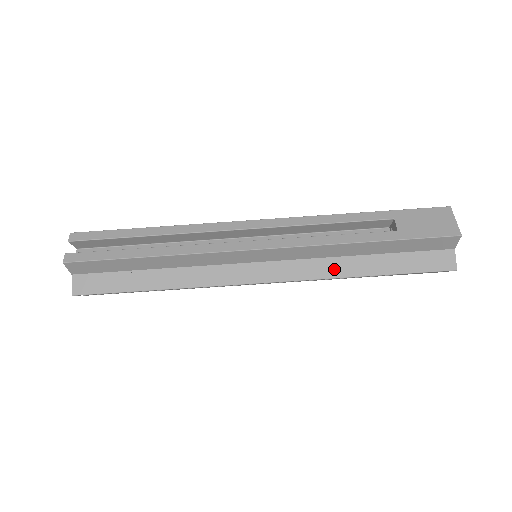
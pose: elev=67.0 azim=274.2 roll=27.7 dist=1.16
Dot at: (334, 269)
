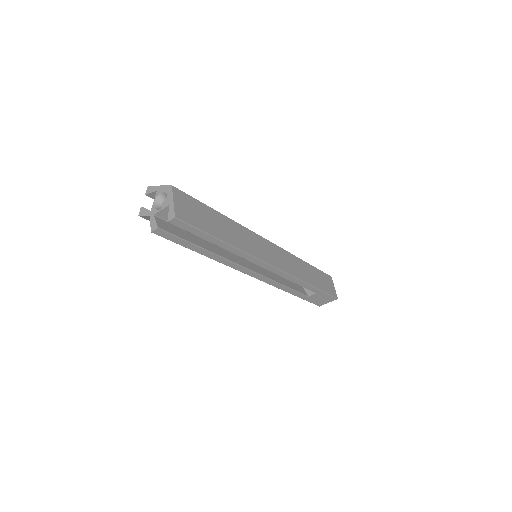
Dot at: occluded
